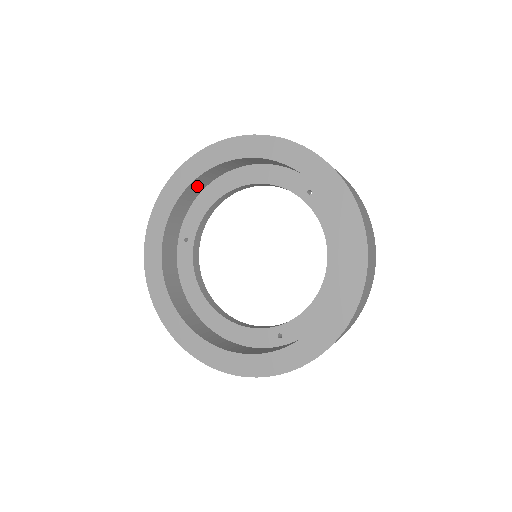
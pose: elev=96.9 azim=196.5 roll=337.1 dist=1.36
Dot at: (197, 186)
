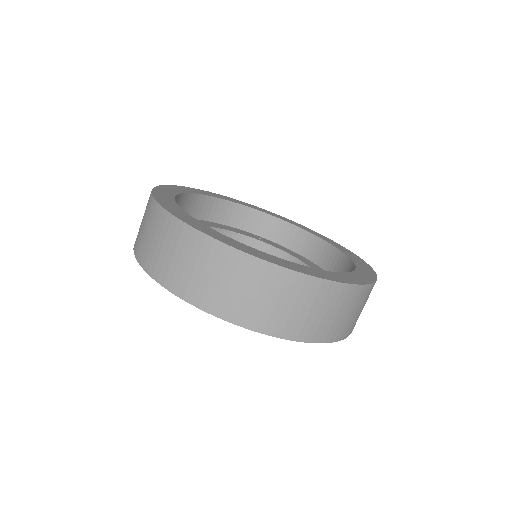
Dot at: occluded
